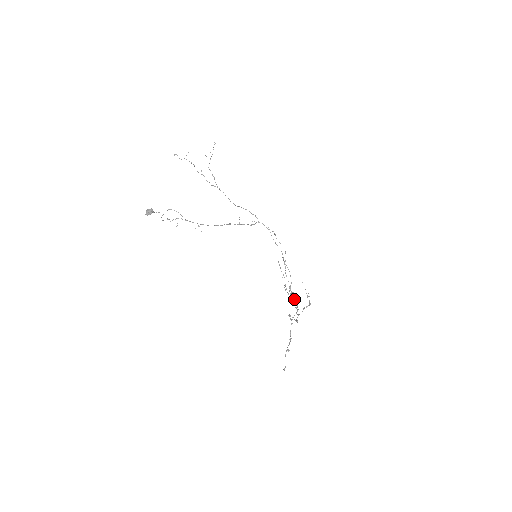
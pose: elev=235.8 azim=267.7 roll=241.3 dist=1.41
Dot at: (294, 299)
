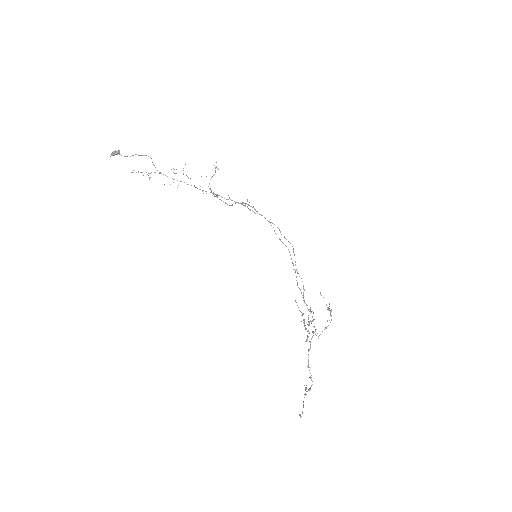
Dot at: occluded
